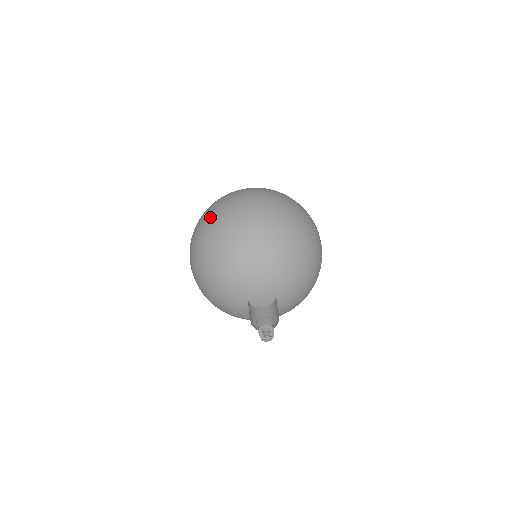
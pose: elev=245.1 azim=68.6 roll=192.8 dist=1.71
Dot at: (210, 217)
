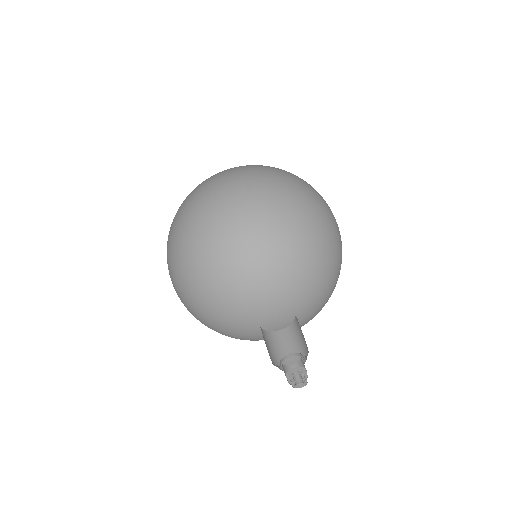
Dot at: (263, 188)
